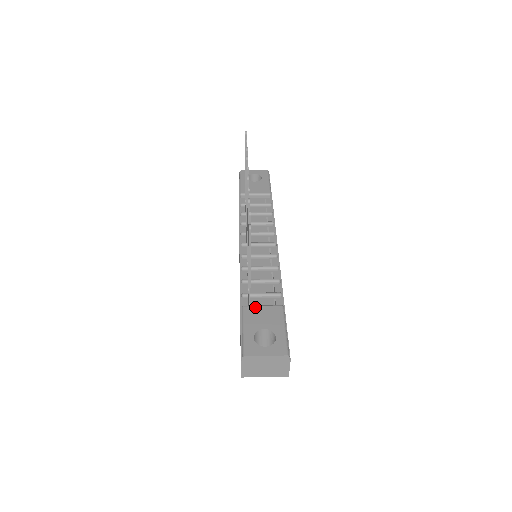
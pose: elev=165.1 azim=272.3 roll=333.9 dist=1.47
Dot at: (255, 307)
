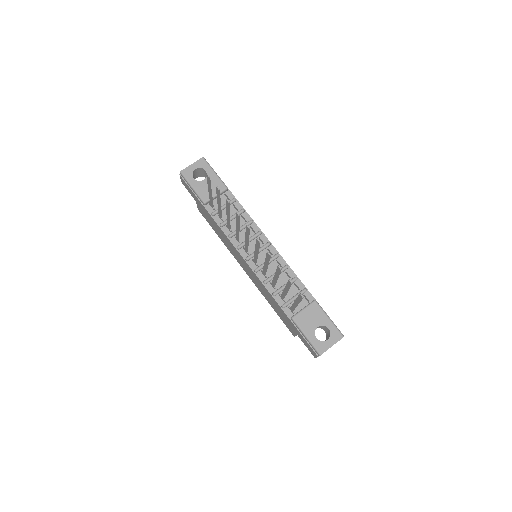
Dot at: (300, 314)
